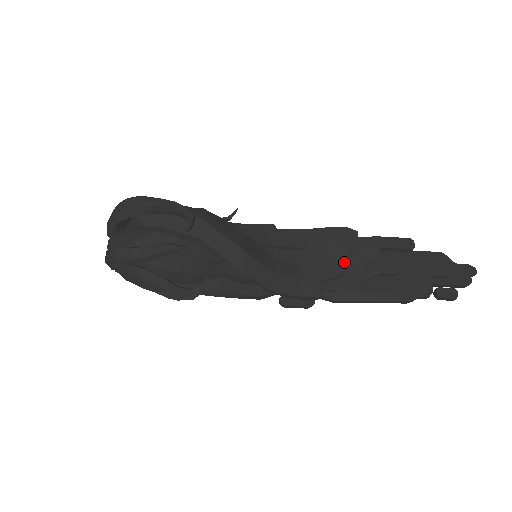
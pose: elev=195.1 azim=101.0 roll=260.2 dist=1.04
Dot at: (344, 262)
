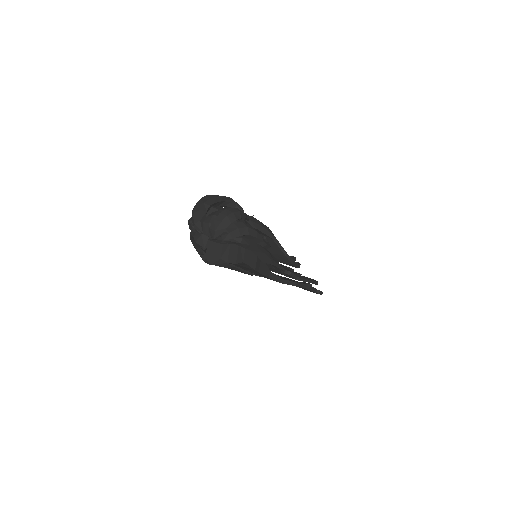
Dot at: (290, 256)
